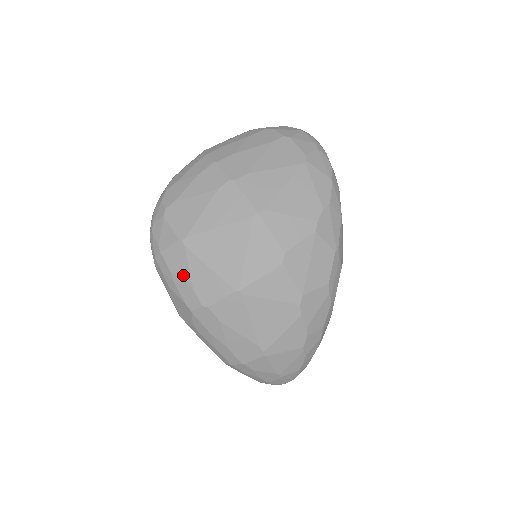
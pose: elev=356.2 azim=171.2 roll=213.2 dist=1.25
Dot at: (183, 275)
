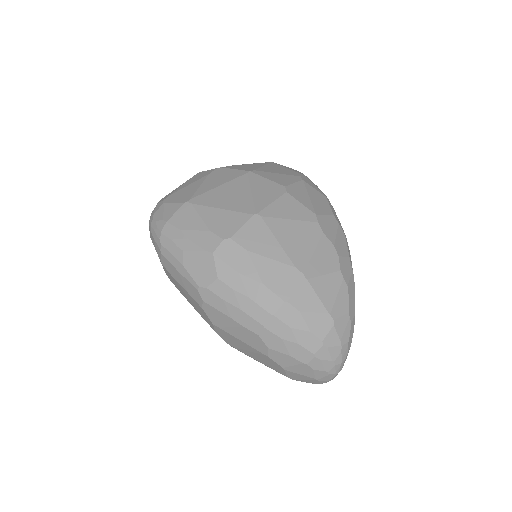
Dot at: (196, 225)
